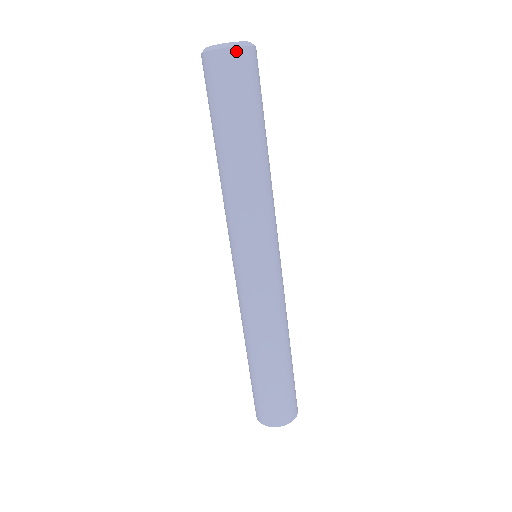
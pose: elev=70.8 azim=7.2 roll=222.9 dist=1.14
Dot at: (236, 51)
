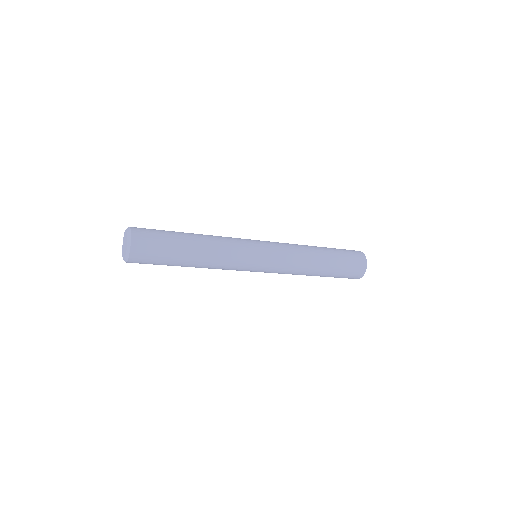
Dot at: occluded
